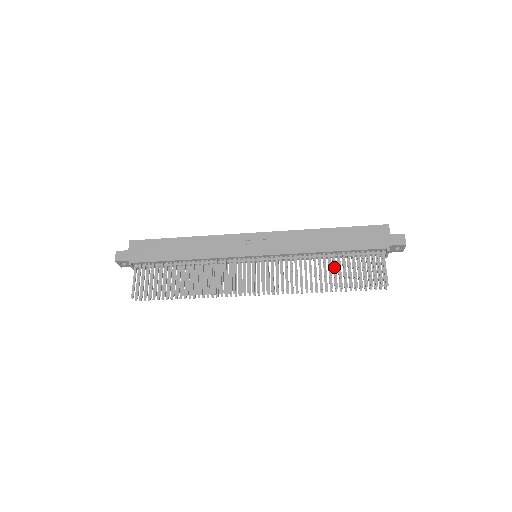
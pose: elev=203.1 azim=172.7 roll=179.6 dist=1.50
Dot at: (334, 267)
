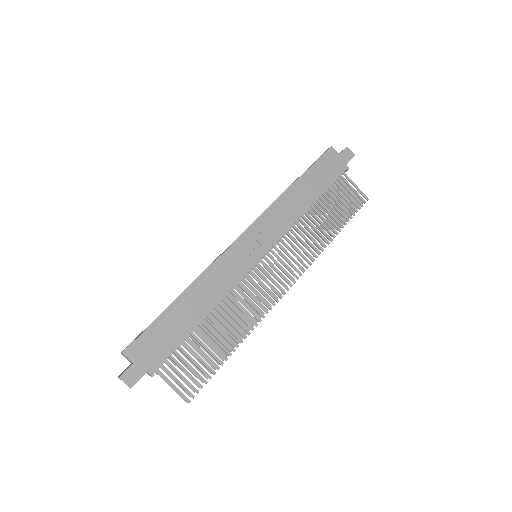
Dot at: (325, 214)
